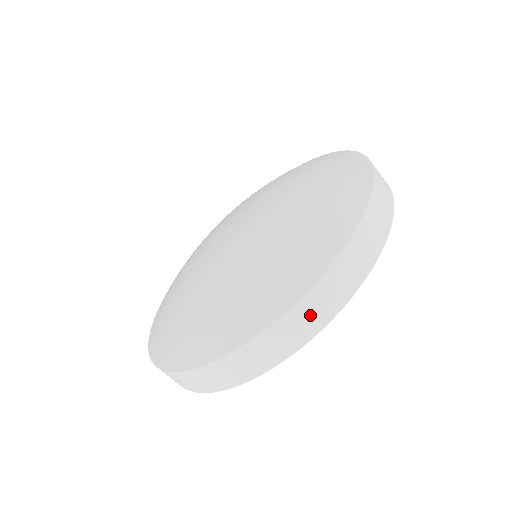
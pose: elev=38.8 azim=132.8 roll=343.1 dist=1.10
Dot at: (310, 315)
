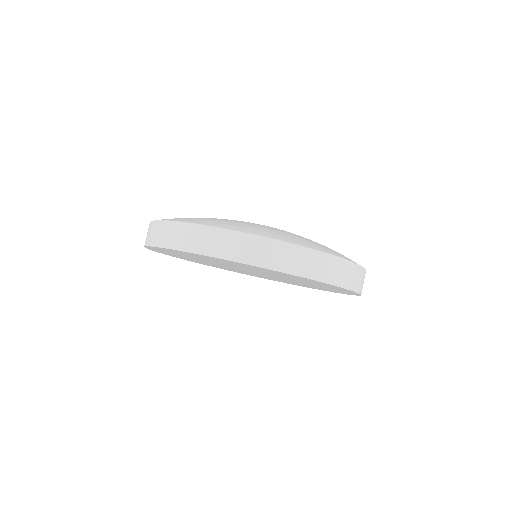
Dot at: (333, 270)
